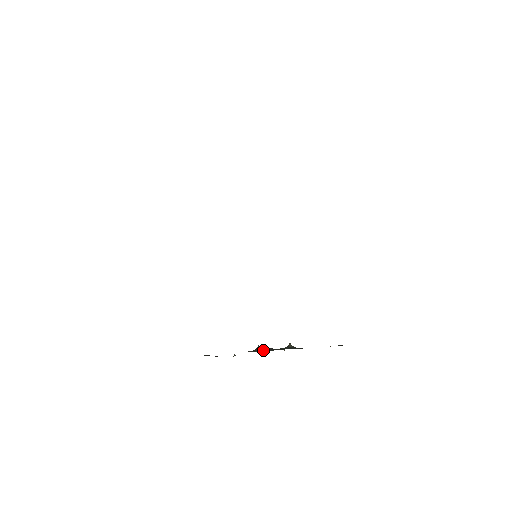
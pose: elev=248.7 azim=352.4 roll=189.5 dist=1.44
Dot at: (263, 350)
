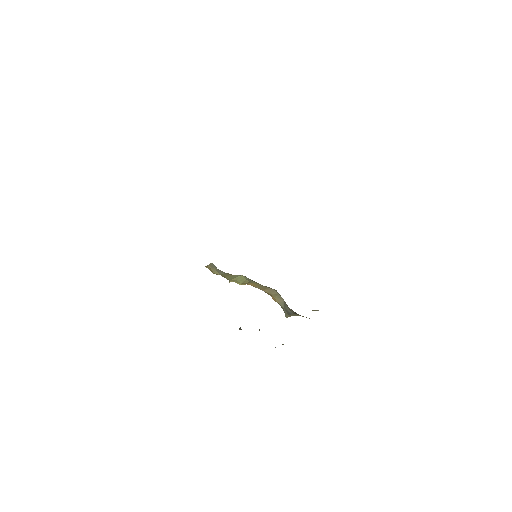
Dot at: occluded
